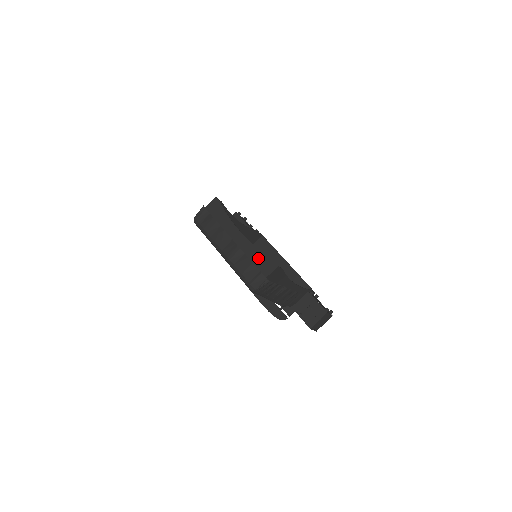
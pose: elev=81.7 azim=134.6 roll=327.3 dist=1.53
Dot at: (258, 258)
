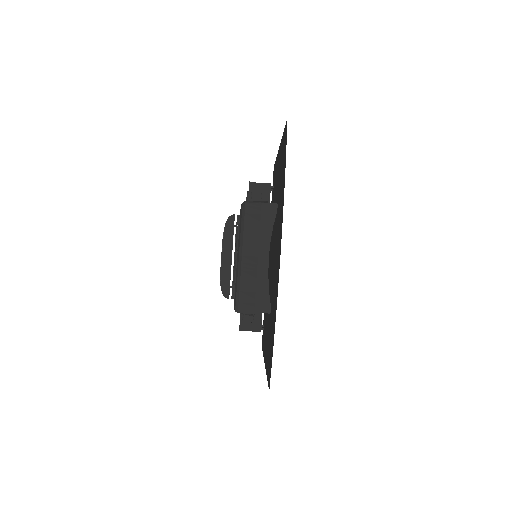
Dot at: (262, 292)
